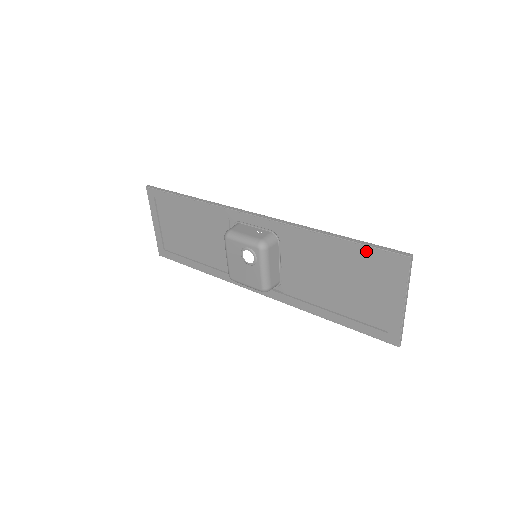
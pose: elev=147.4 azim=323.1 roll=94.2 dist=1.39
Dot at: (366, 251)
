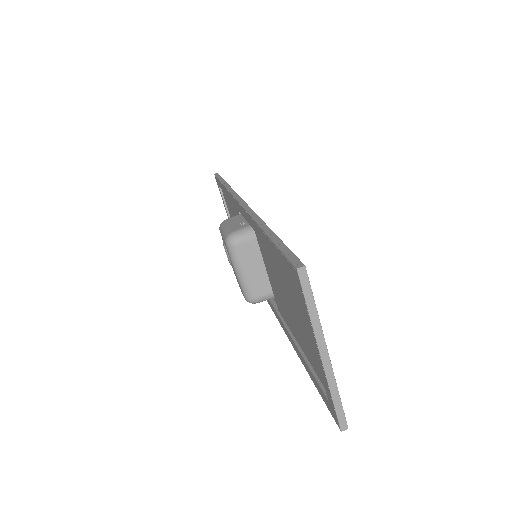
Dot at: (278, 255)
